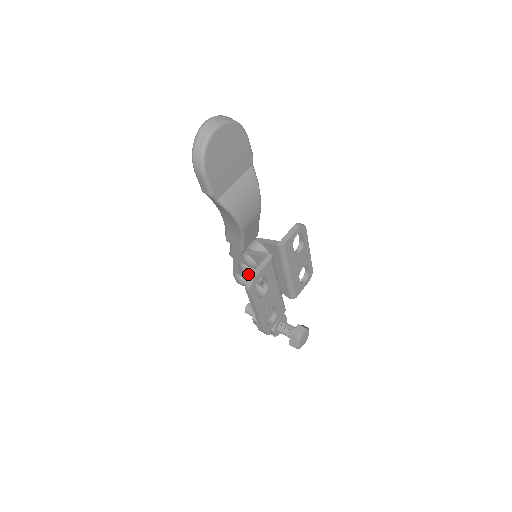
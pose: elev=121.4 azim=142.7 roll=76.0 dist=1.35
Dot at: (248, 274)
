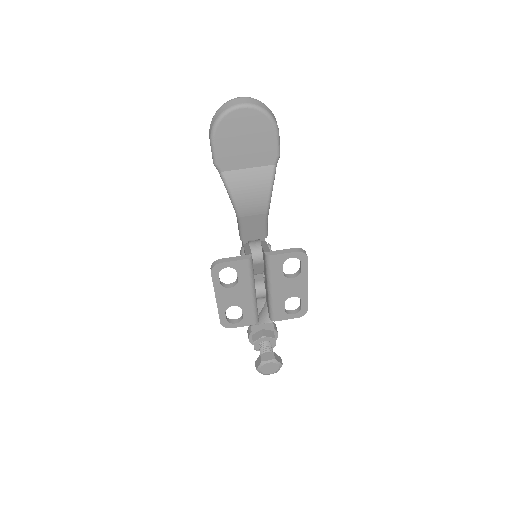
Dot at: occluded
